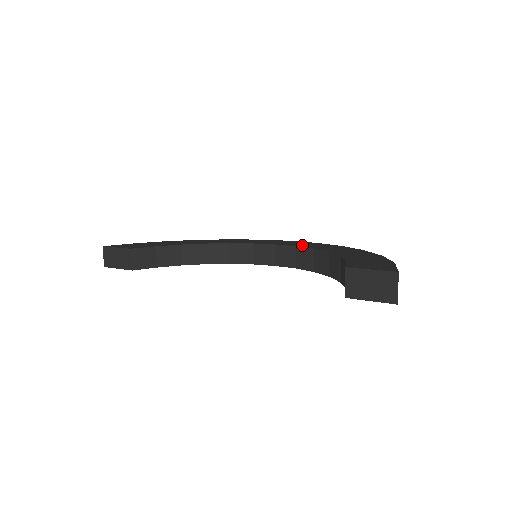
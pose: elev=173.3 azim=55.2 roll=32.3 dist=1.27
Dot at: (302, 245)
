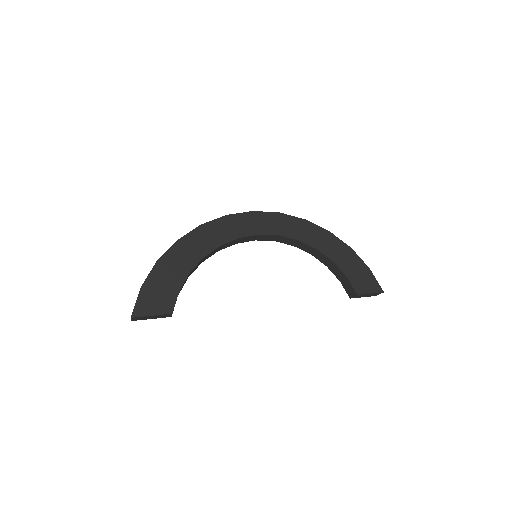
Dot at: (282, 231)
